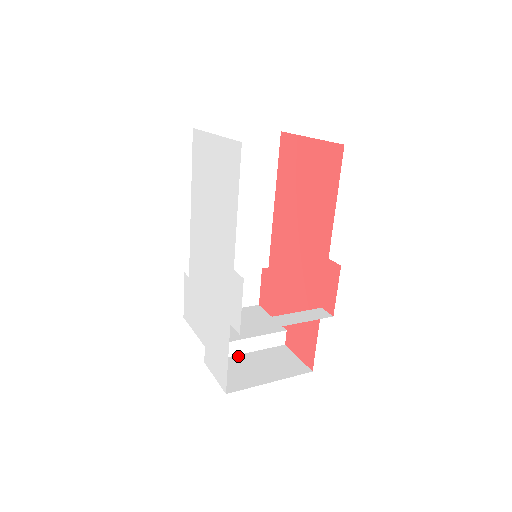
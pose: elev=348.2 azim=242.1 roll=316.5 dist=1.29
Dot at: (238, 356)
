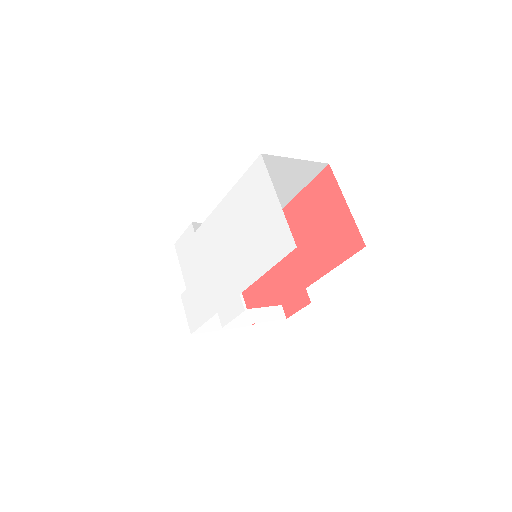
Dot at: occluded
